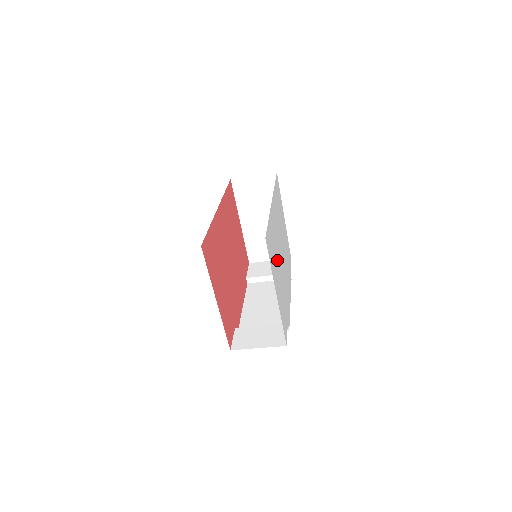
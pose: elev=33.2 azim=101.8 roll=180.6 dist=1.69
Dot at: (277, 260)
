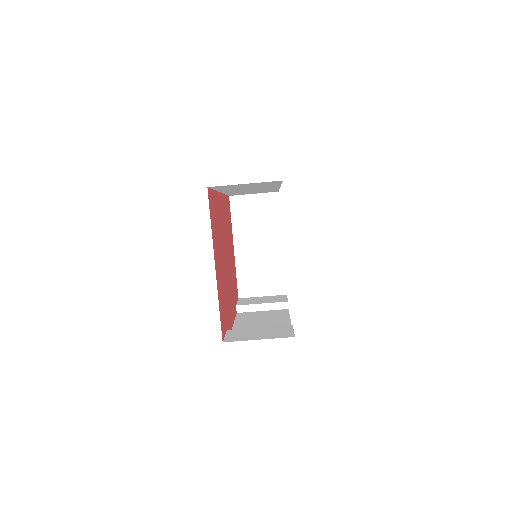
Dot at: occluded
